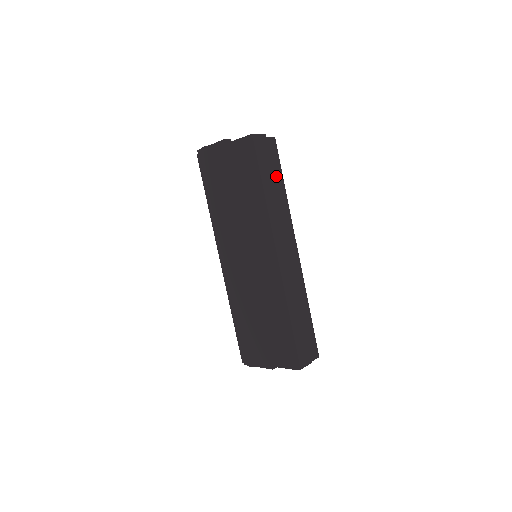
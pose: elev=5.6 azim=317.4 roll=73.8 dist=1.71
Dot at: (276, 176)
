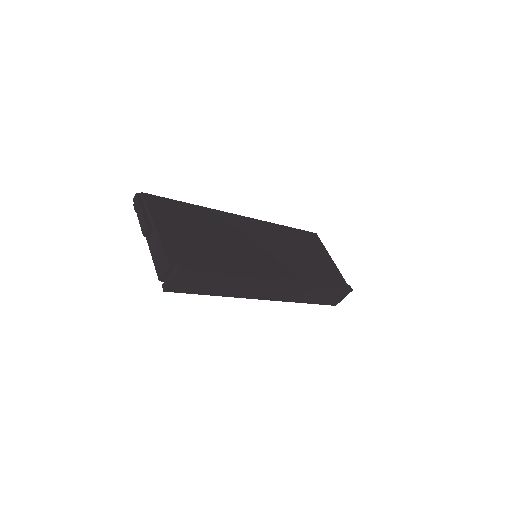
Dot at: (213, 280)
